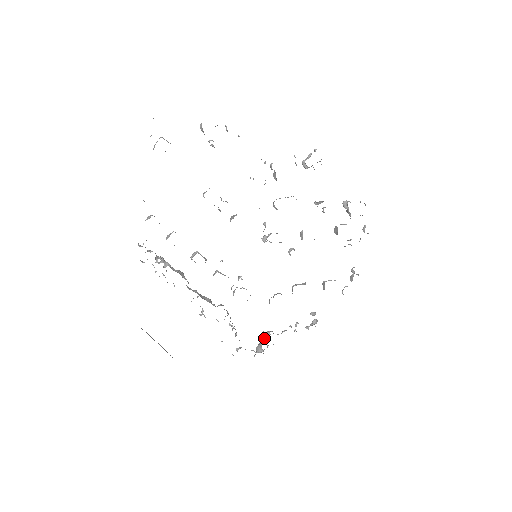
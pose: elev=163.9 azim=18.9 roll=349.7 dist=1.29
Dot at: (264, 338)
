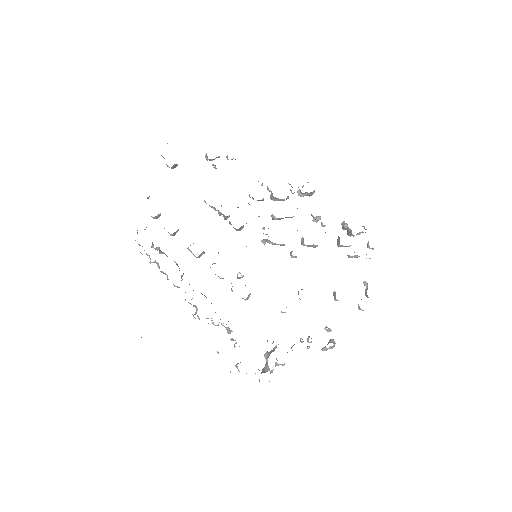
Dot at: (270, 353)
